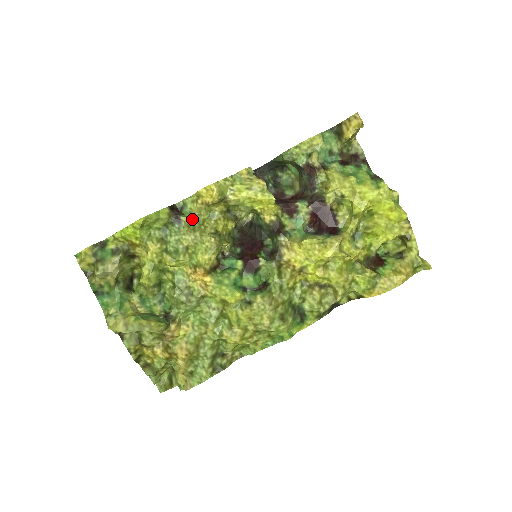
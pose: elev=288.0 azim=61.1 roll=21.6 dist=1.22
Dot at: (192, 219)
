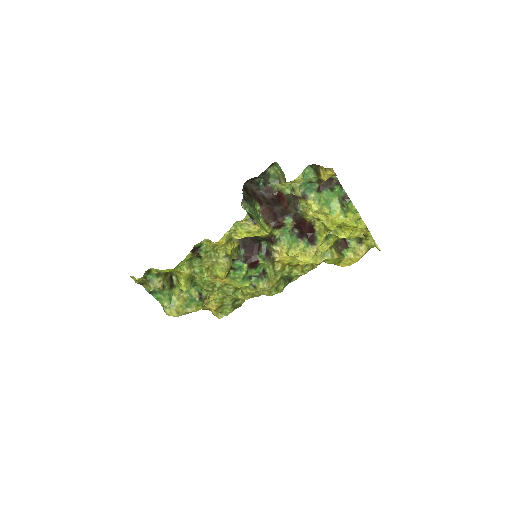
Dot at: (208, 251)
